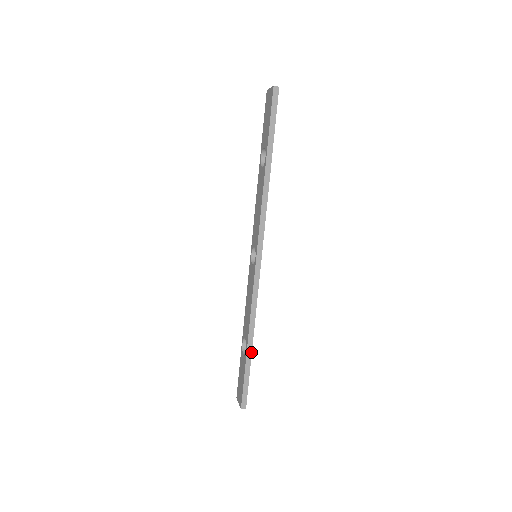
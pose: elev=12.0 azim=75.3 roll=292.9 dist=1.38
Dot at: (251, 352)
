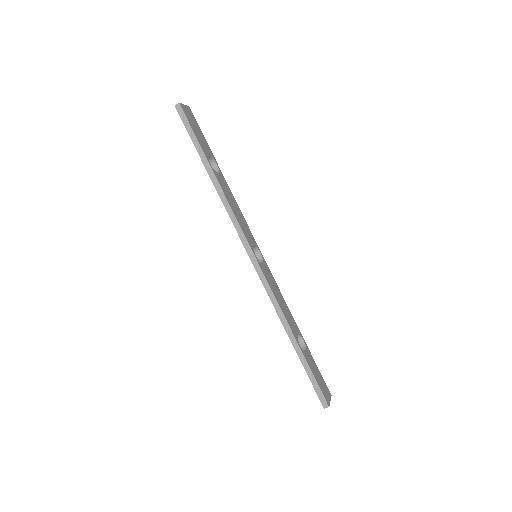
Dot at: (299, 349)
